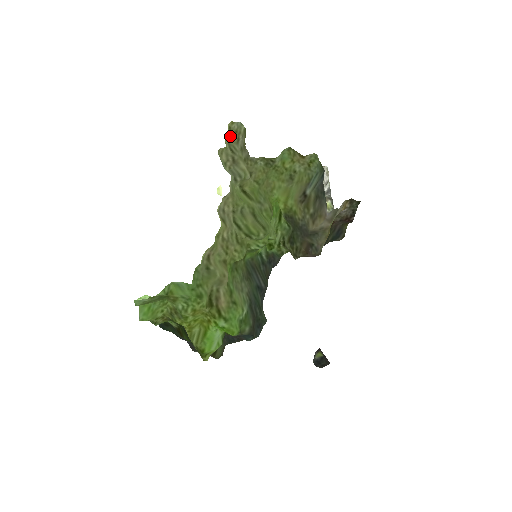
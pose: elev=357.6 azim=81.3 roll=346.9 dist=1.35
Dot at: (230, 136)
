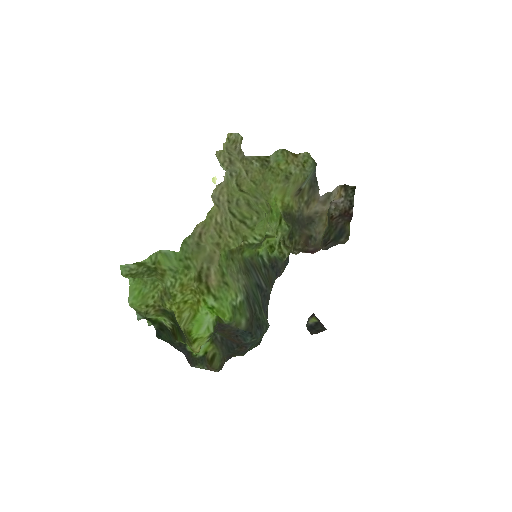
Dot at: (228, 144)
